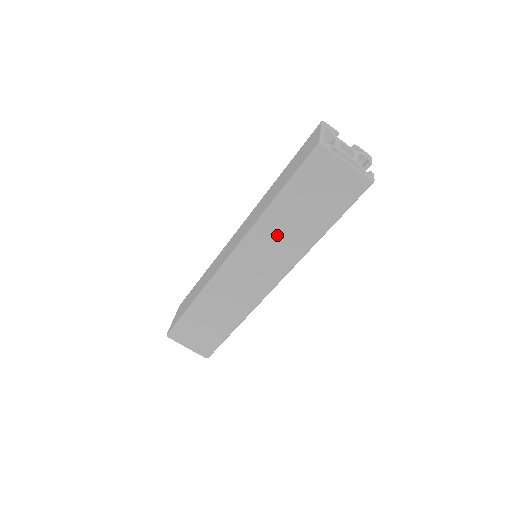
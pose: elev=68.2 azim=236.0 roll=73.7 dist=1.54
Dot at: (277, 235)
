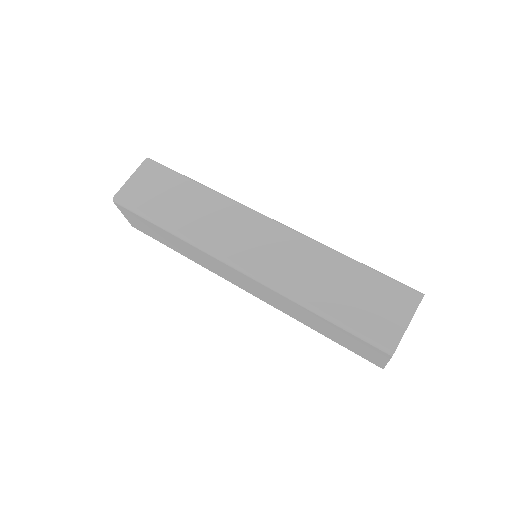
Dot at: (288, 305)
